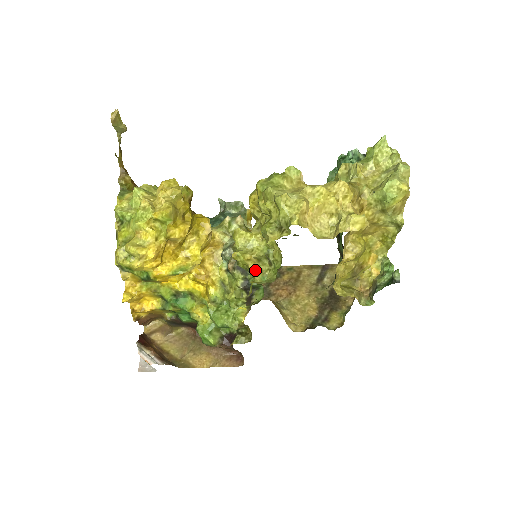
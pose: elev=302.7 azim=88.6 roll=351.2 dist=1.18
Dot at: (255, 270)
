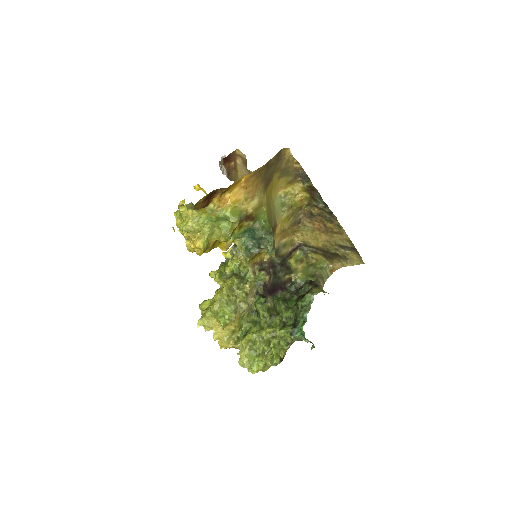
Dot at: occluded
